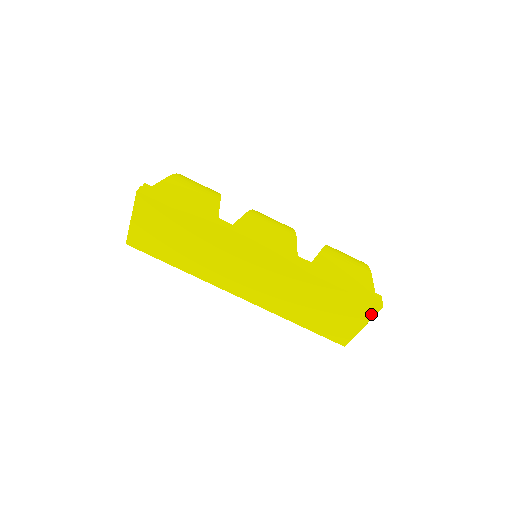
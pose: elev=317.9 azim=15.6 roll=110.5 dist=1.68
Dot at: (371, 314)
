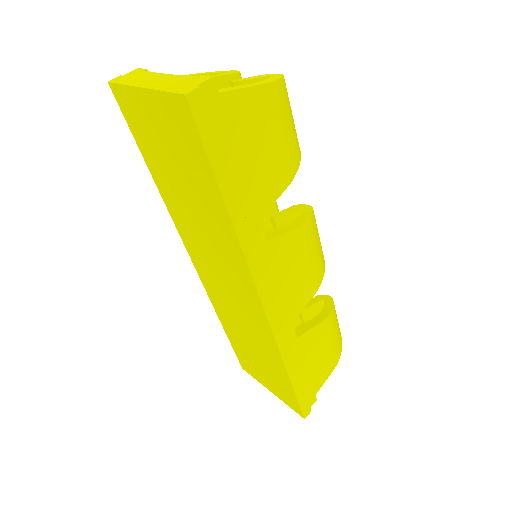
Dot at: (291, 406)
